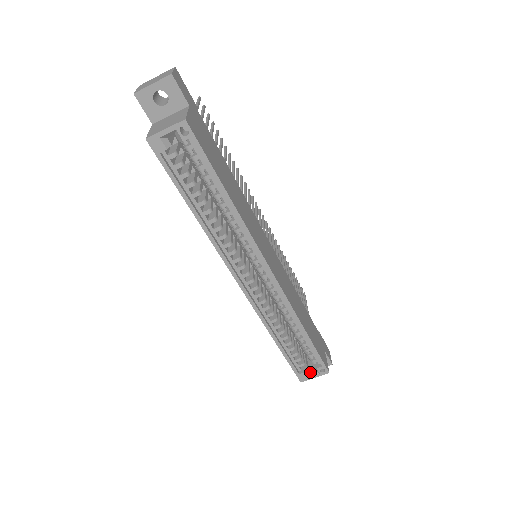
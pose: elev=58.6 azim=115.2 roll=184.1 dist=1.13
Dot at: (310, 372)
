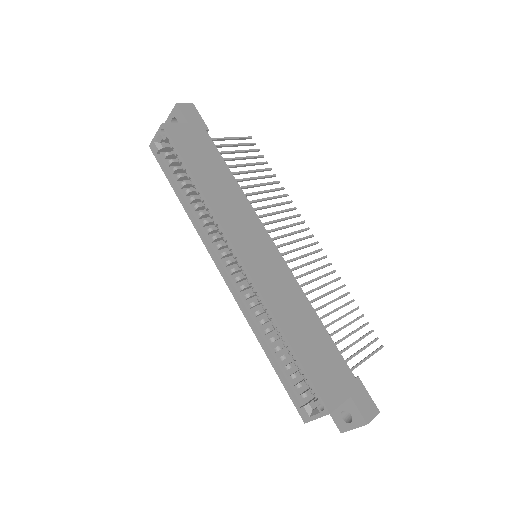
Dot at: (313, 410)
